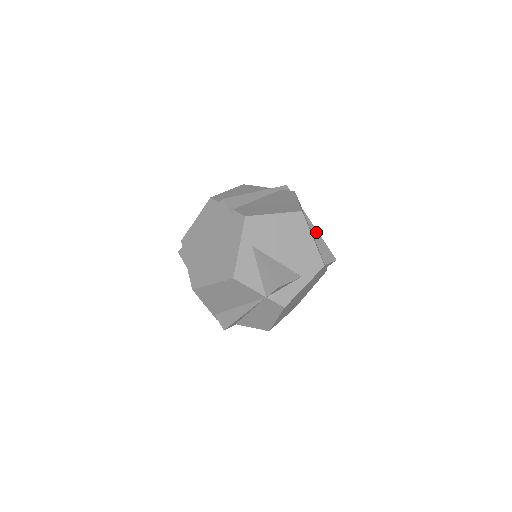
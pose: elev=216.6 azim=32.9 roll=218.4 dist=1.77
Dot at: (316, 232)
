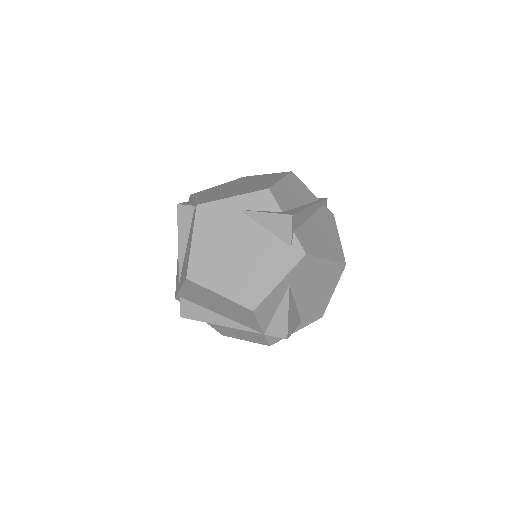
Dot at: occluded
